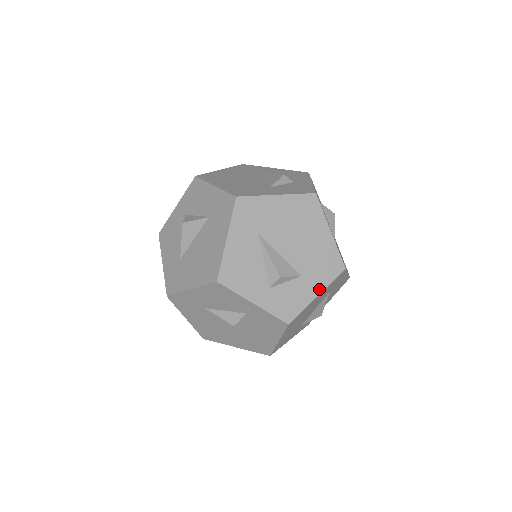
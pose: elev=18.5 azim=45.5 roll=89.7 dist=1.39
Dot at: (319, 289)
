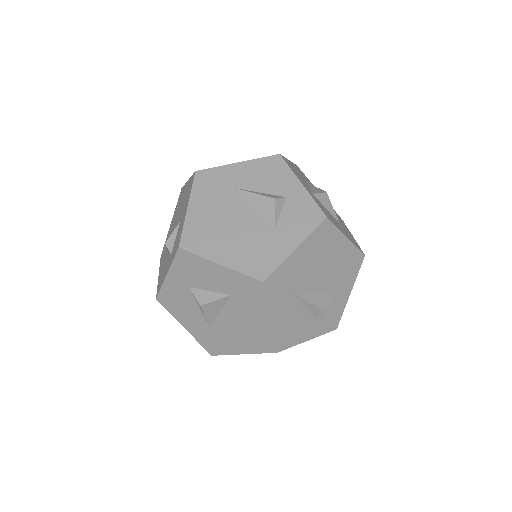
Dot at: (350, 287)
